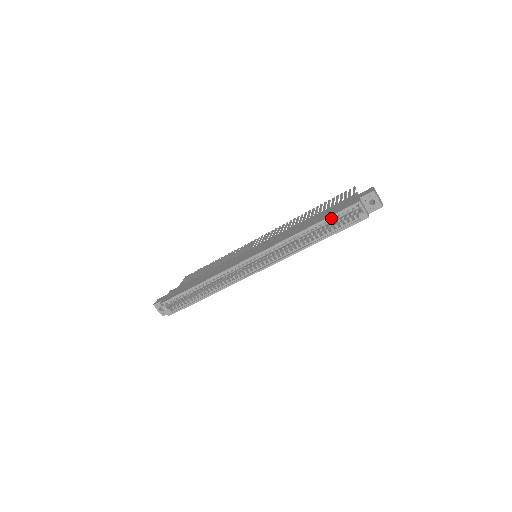
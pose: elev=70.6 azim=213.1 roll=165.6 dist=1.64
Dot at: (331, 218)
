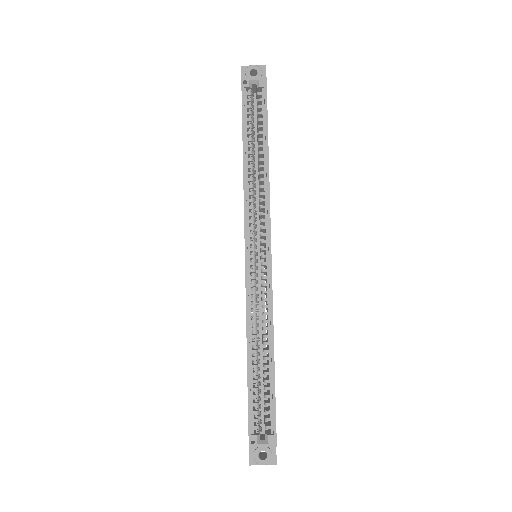
Dot at: (246, 120)
